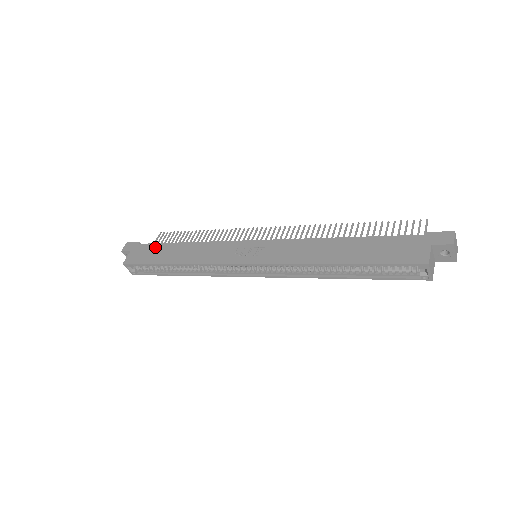
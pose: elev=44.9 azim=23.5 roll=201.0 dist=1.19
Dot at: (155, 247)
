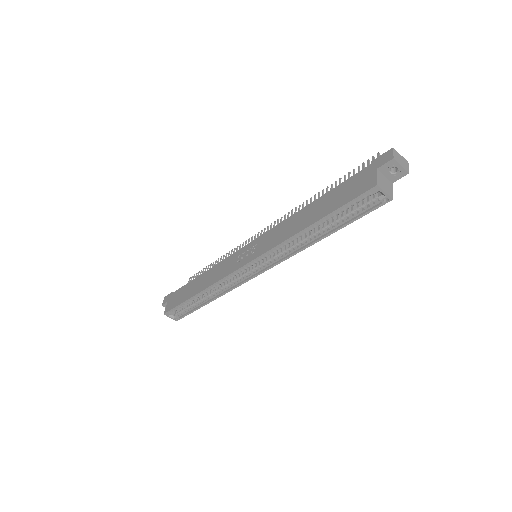
Dot at: (183, 289)
